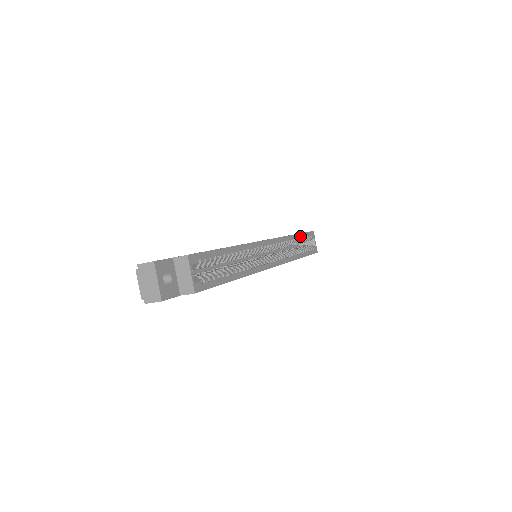
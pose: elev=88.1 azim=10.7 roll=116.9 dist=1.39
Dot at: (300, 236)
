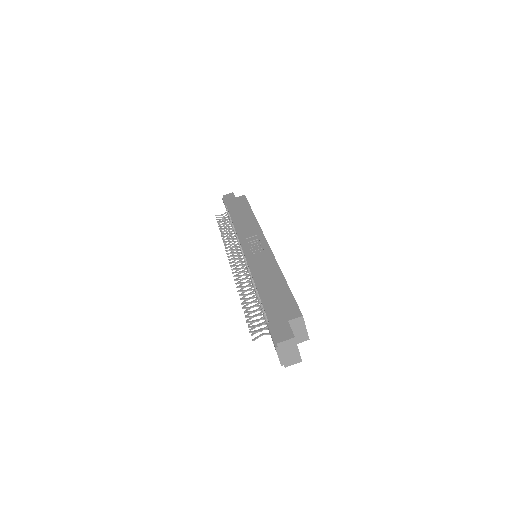
Dot at: occluded
